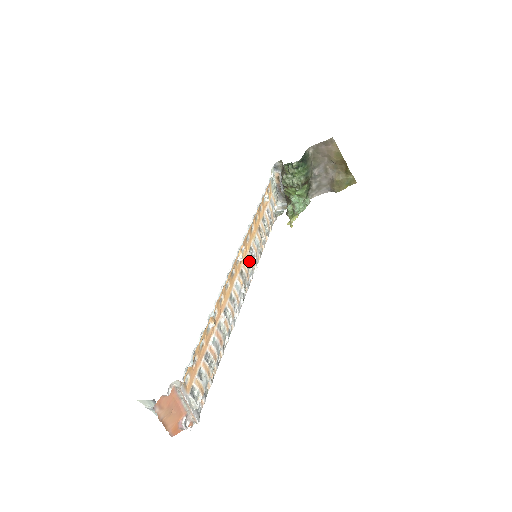
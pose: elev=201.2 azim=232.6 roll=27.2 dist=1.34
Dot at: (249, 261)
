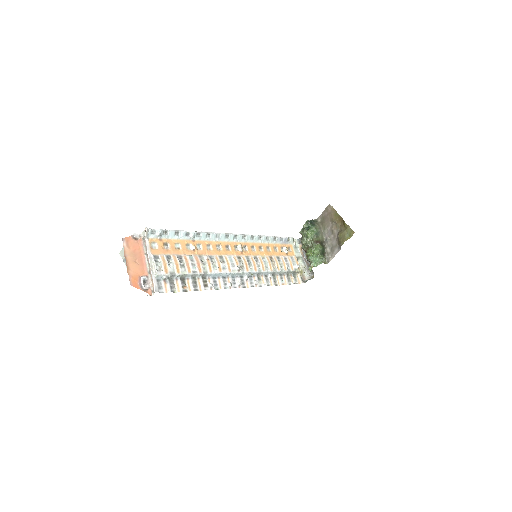
Dot at: (251, 261)
